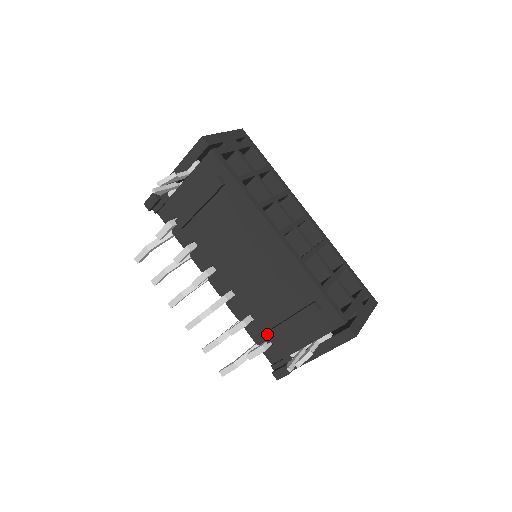
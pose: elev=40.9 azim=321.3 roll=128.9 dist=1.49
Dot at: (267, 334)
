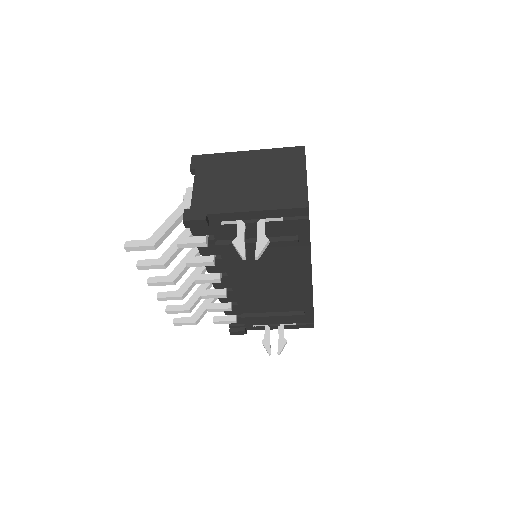
Dot at: (247, 318)
